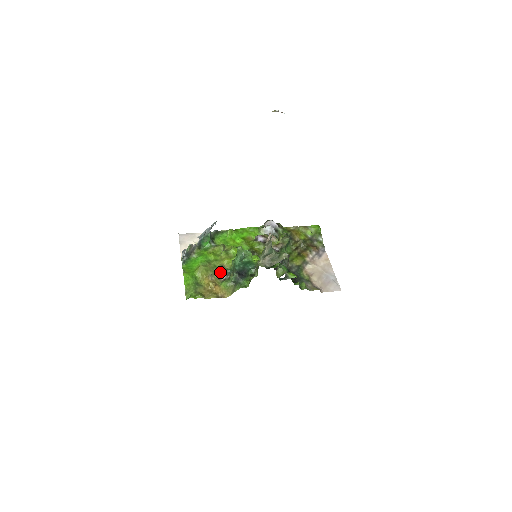
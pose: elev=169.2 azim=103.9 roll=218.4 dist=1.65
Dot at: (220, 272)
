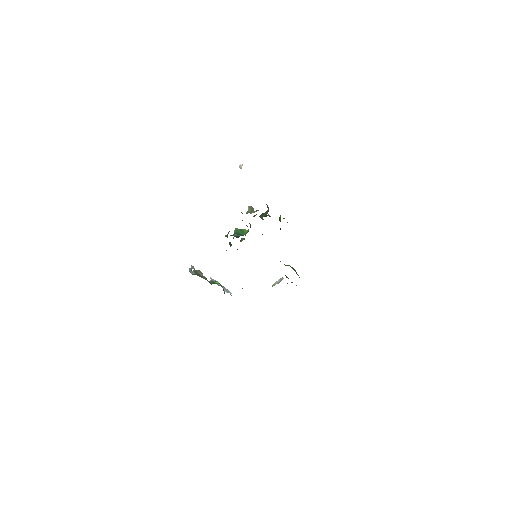
Dot at: occluded
